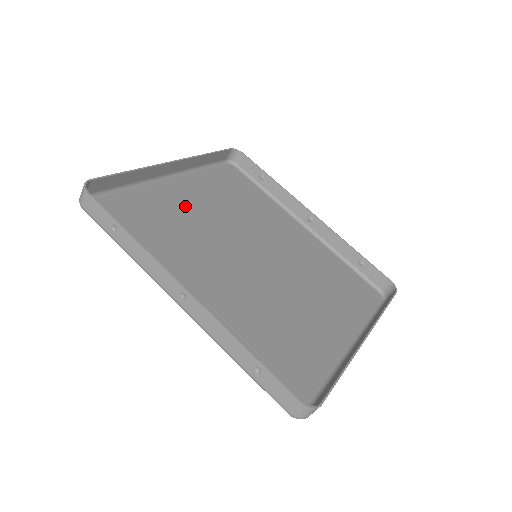
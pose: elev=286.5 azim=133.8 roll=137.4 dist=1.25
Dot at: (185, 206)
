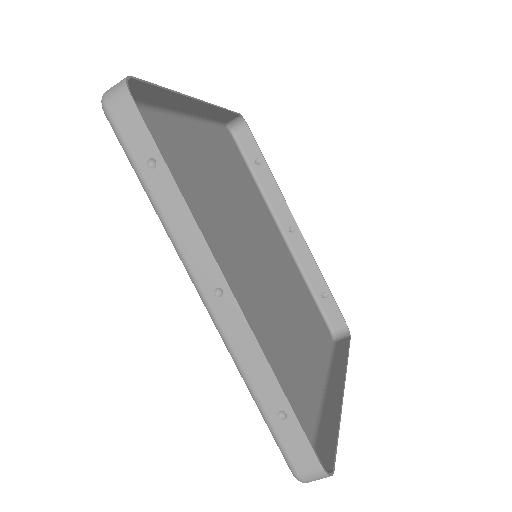
Dot at: (198, 163)
